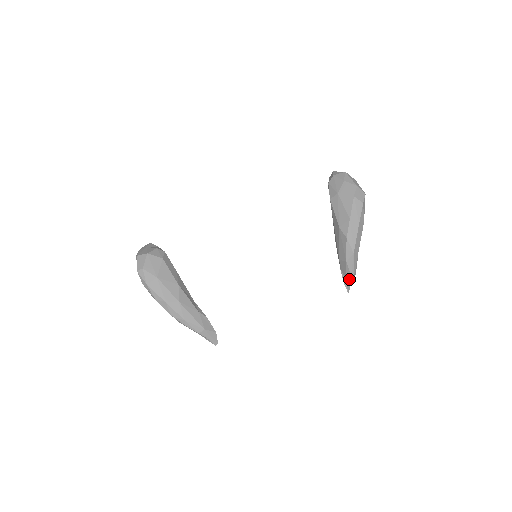
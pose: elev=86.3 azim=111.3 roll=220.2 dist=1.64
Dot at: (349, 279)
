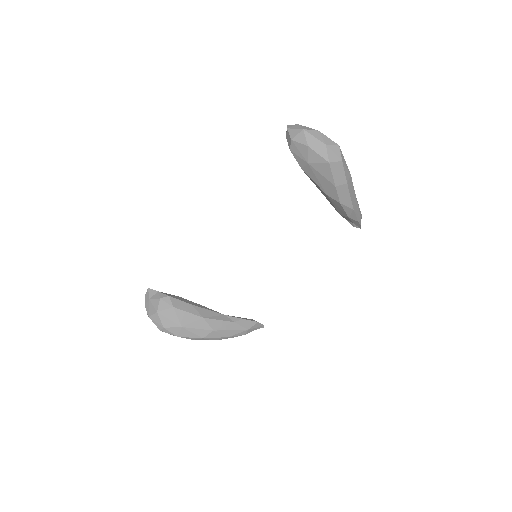
Dot at: (357, 223)
